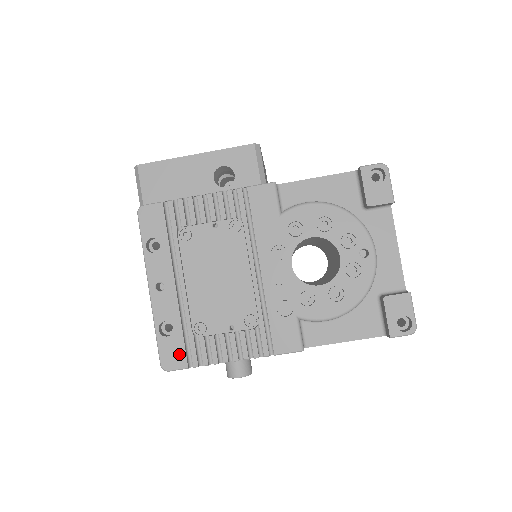
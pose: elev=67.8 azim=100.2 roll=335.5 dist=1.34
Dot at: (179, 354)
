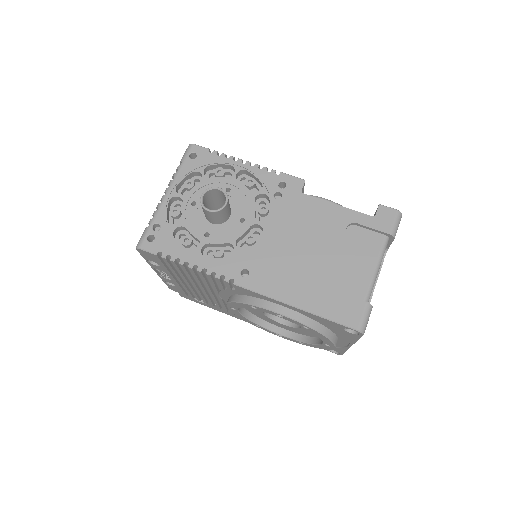
Dot at: occluded
